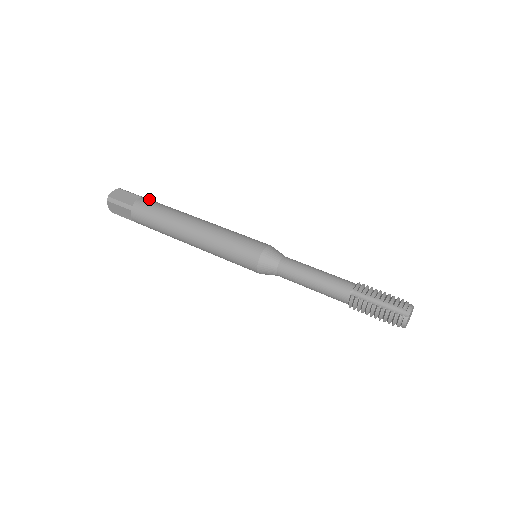
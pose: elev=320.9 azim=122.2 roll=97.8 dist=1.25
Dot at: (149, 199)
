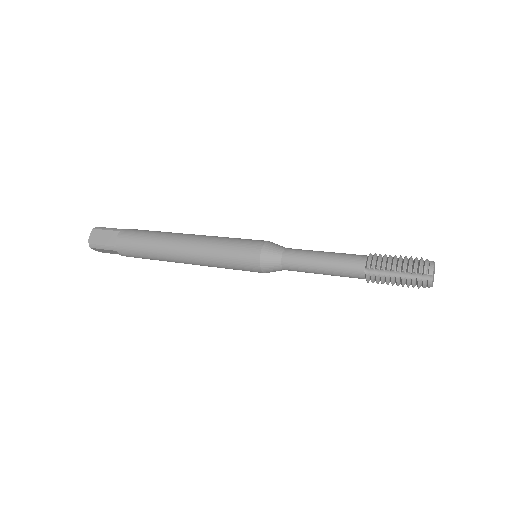
Dot at: (127, 230)
